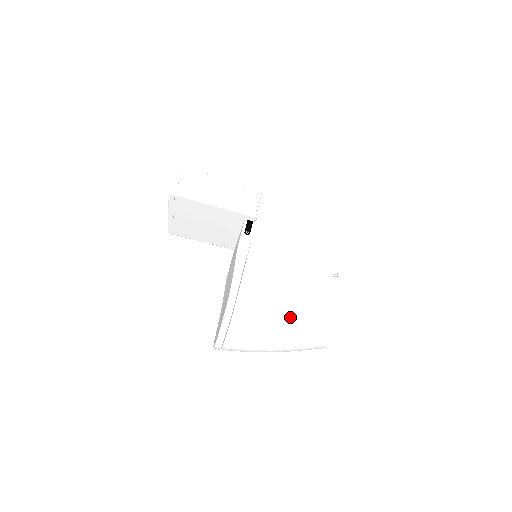
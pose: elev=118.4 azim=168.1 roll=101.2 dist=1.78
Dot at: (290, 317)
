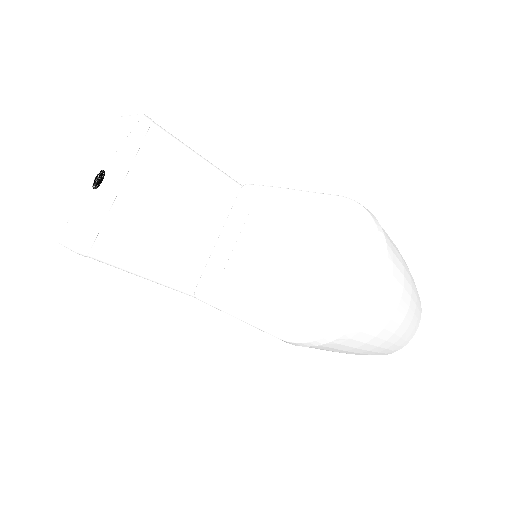
Dot at: occluded
